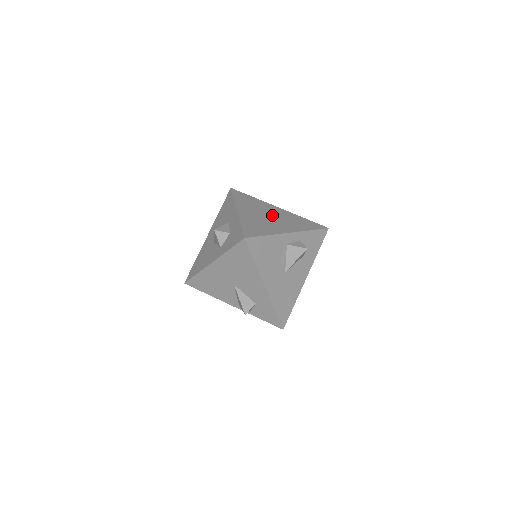
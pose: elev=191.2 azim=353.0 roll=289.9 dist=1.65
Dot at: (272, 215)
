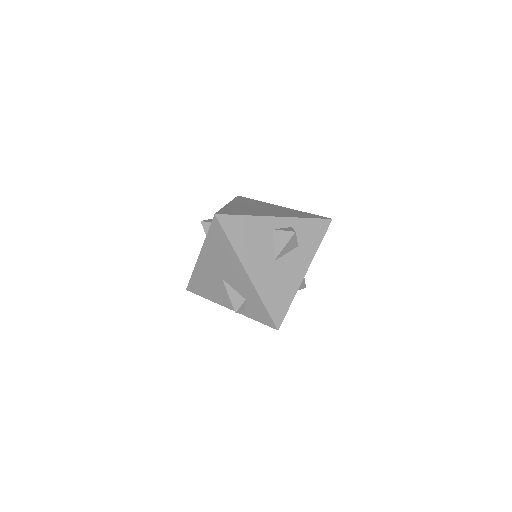
Dot at: (267, 208)
